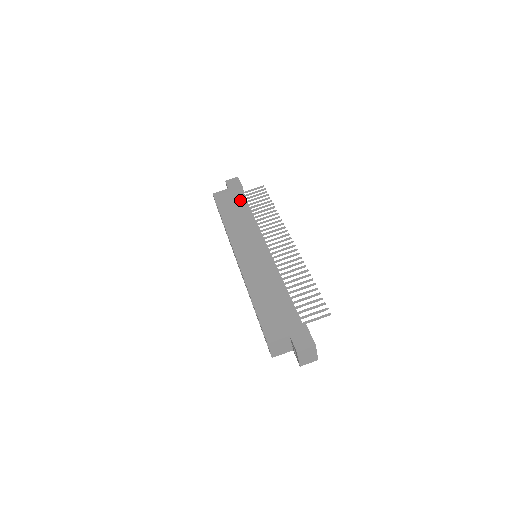
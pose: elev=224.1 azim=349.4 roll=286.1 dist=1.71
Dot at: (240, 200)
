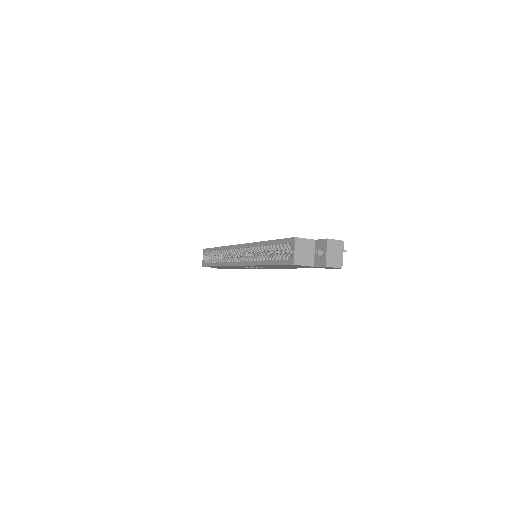
Dot at: occluded
